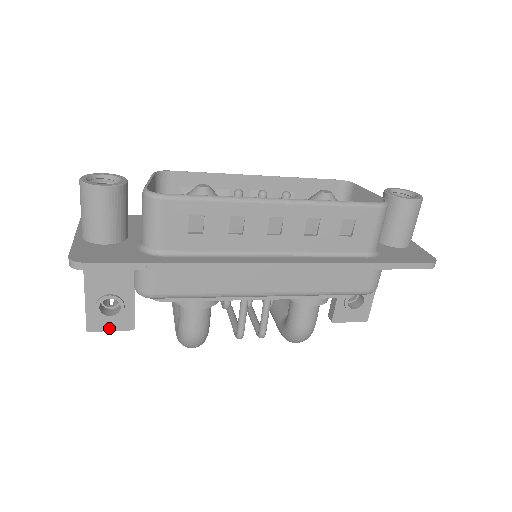
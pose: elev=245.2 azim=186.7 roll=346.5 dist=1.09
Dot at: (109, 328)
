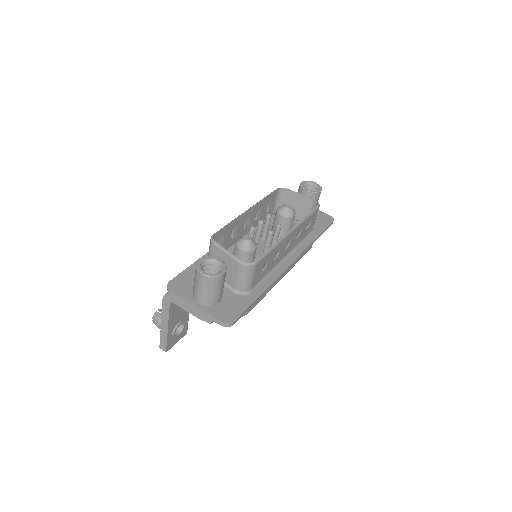
Dot at: (176, 342)
